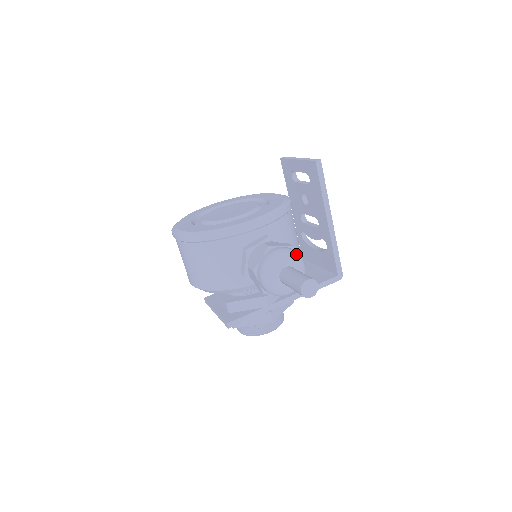
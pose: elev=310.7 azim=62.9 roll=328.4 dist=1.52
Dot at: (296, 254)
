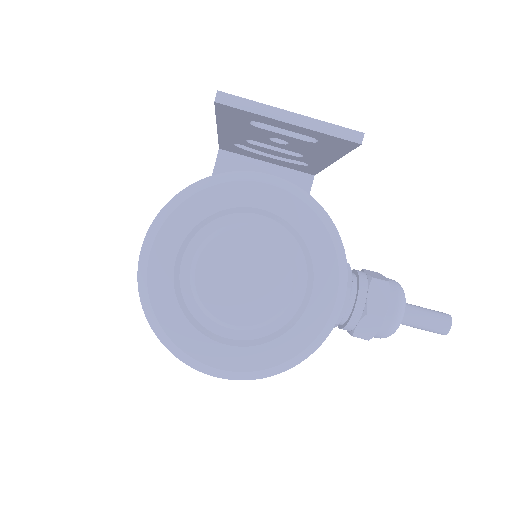
Dot at: (404, 294)
